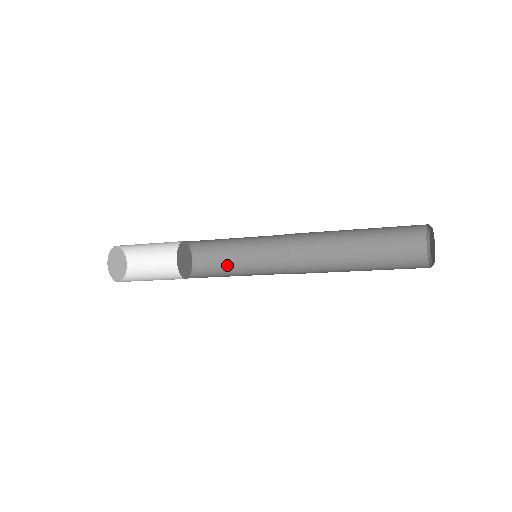
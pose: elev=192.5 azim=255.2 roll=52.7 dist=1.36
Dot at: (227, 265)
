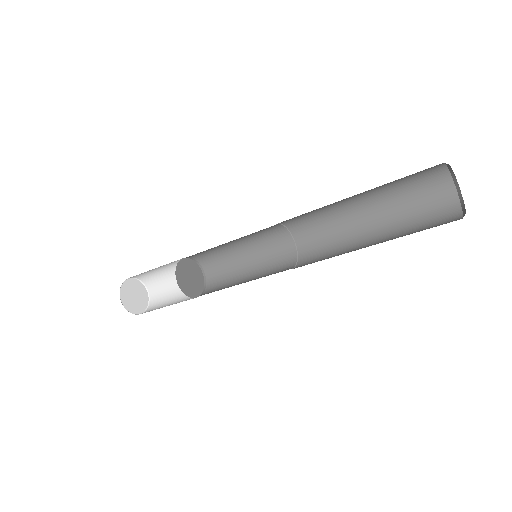
Dot at: (236, 274)
